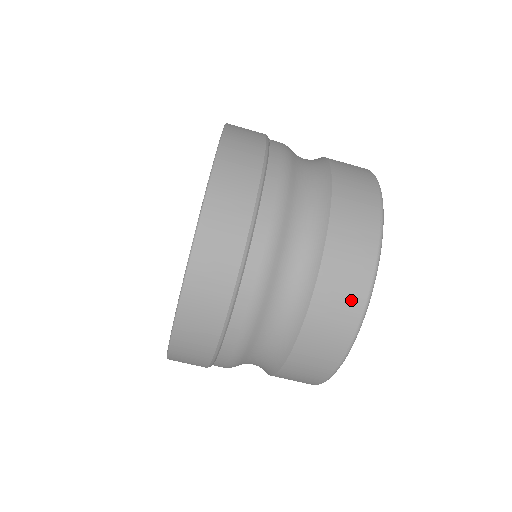
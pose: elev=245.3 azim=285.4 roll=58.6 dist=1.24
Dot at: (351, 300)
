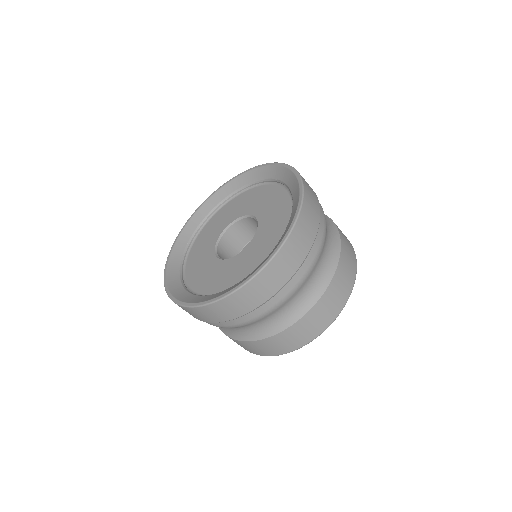
Dot at: (253, 351)
